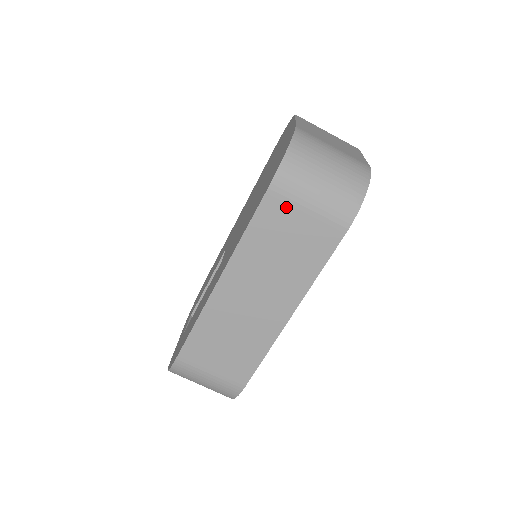
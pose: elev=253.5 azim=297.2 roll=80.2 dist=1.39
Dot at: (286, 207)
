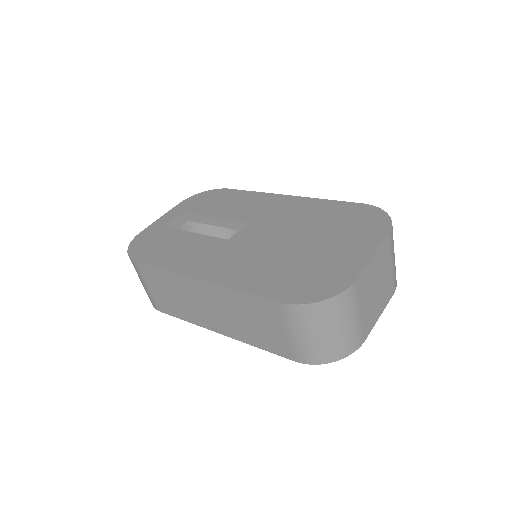
Dot at: (280, 318)
